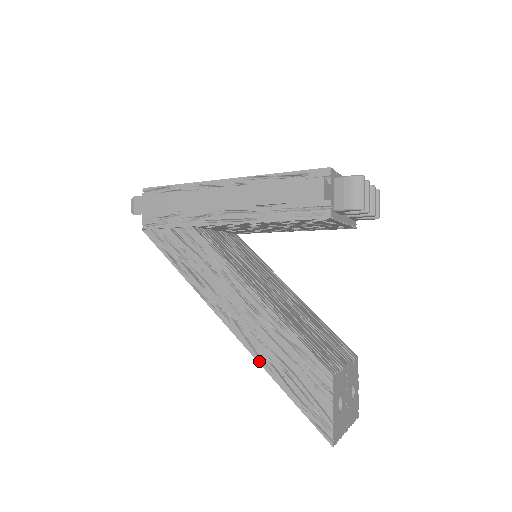
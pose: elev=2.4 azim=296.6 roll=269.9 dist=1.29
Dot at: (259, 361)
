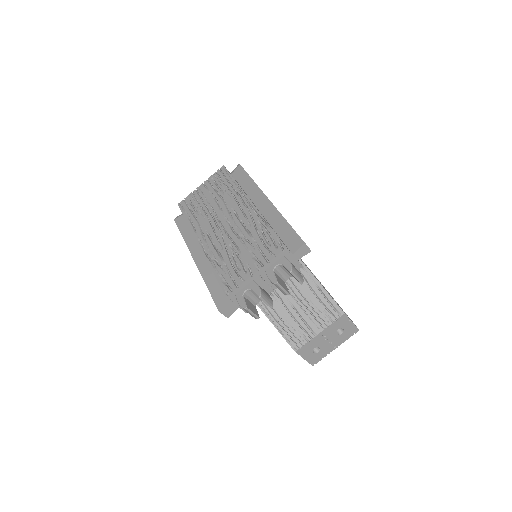
Dot at: occluded
